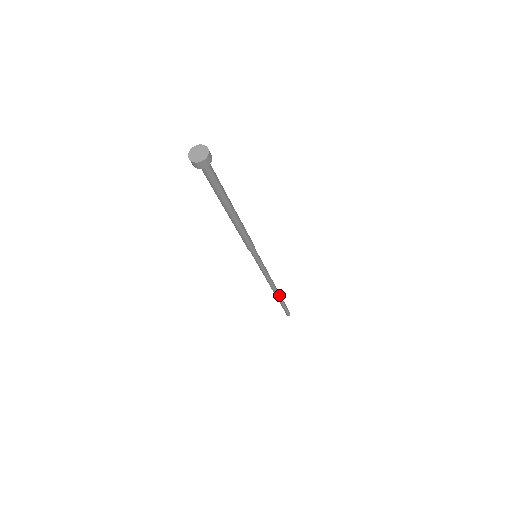
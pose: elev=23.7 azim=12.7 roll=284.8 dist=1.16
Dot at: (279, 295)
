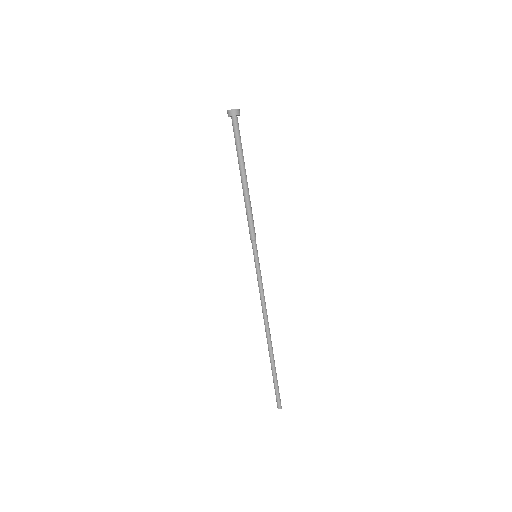
Dot at: (272, 347)
